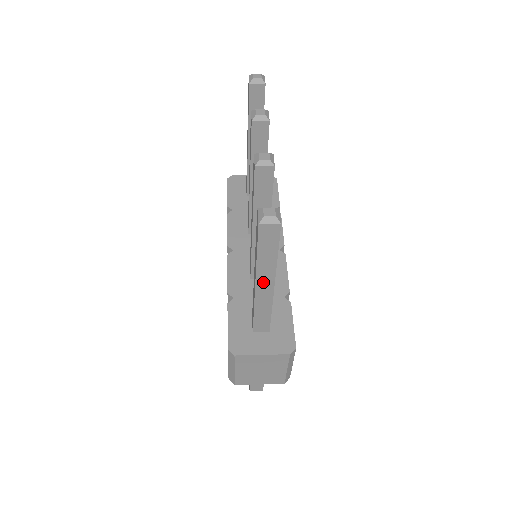
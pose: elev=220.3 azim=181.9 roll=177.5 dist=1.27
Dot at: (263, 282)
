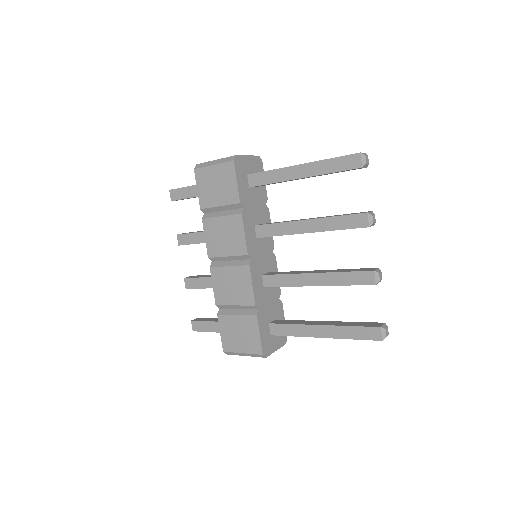
Dot at: (329, 336)
